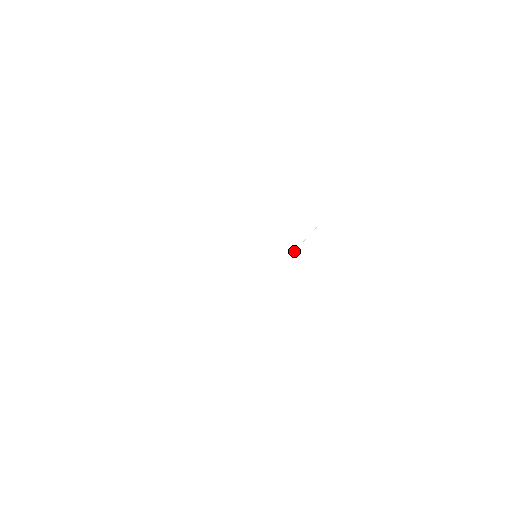
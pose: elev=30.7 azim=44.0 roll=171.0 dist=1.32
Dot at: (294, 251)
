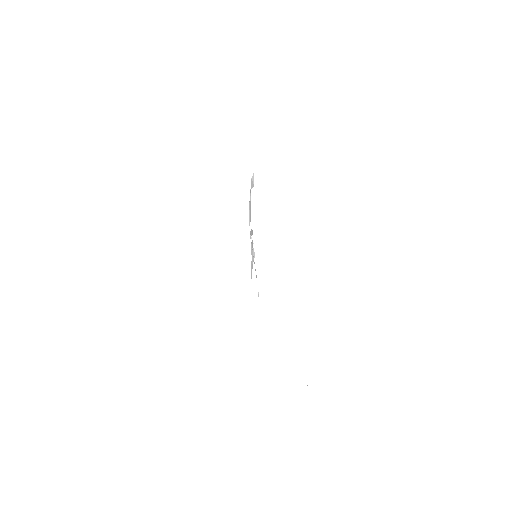
Dot at: occluded
